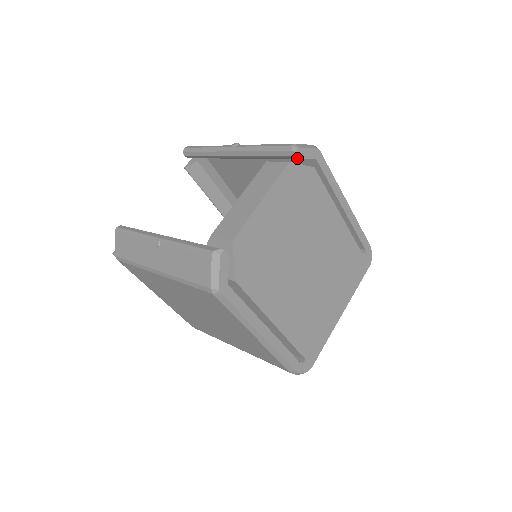
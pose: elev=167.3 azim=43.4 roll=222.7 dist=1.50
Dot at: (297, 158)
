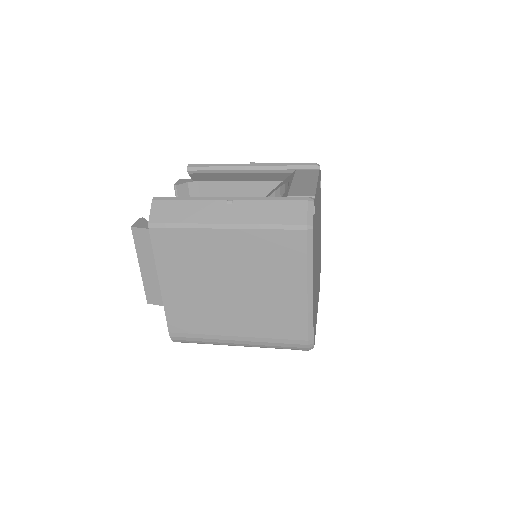
Dot at: occluded
